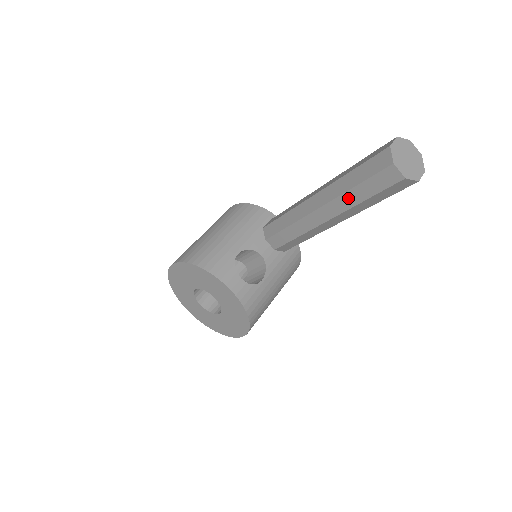
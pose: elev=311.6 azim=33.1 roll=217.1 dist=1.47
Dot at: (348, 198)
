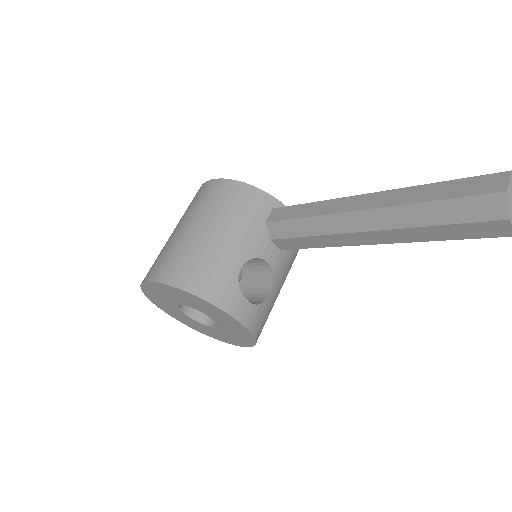
Dot at: (416, 233)
